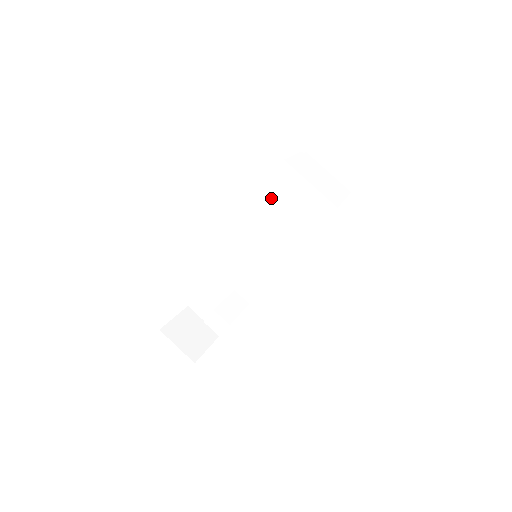
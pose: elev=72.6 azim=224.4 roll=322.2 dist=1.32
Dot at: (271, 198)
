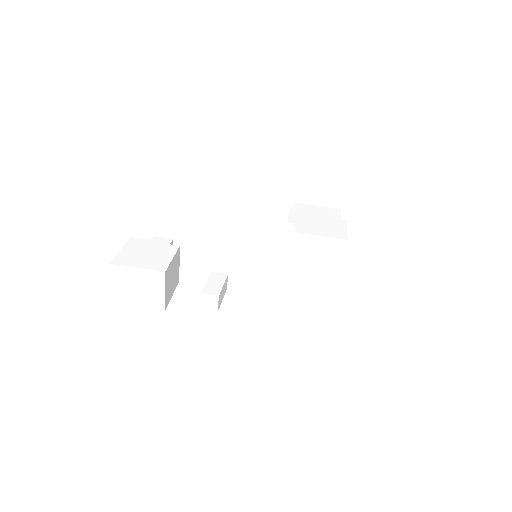
Dot at: (312, 245)
